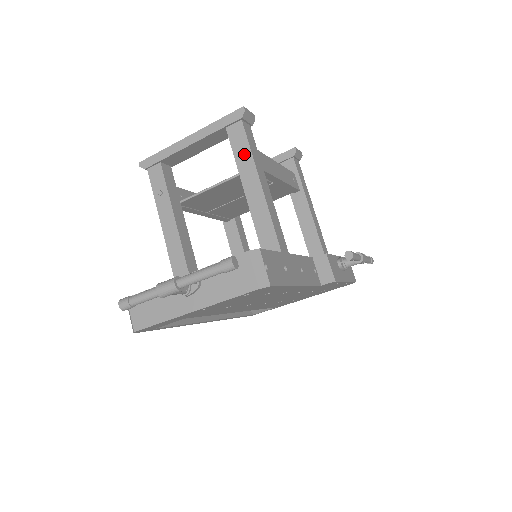
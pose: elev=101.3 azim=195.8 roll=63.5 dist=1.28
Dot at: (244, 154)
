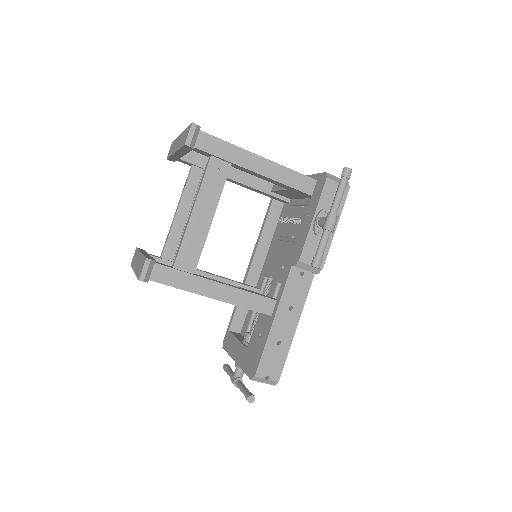
Dot at: occluded
